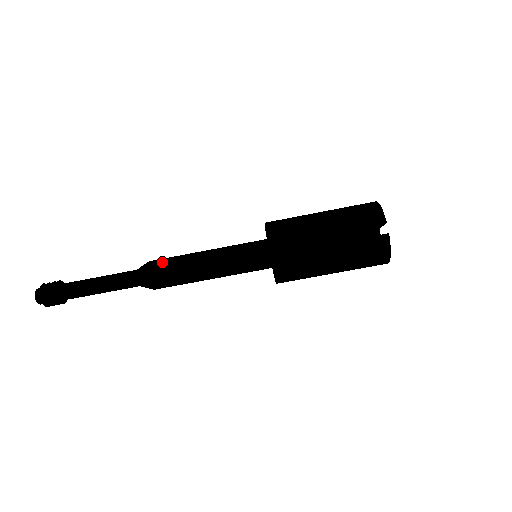
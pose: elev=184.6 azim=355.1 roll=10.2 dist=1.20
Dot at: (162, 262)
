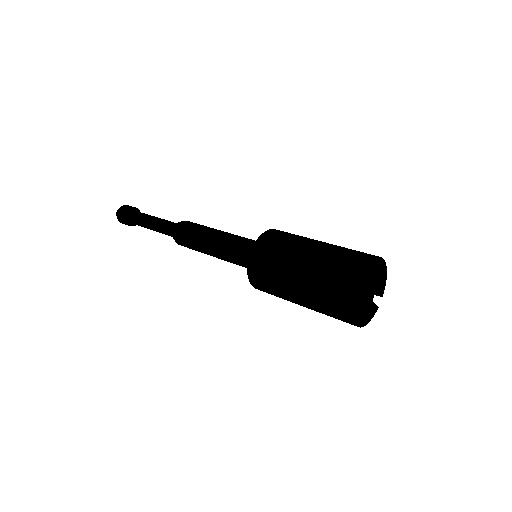
Dot at: (191, 224)
